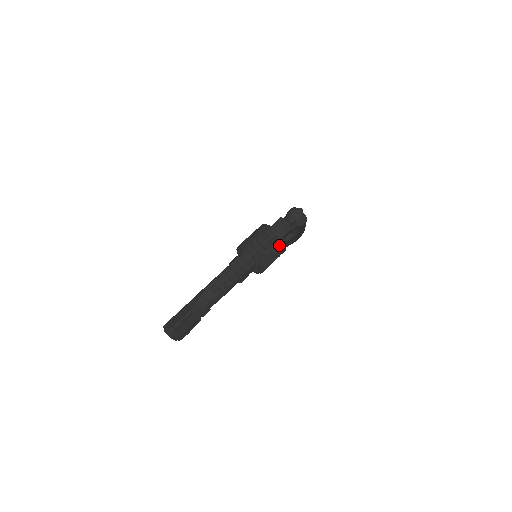
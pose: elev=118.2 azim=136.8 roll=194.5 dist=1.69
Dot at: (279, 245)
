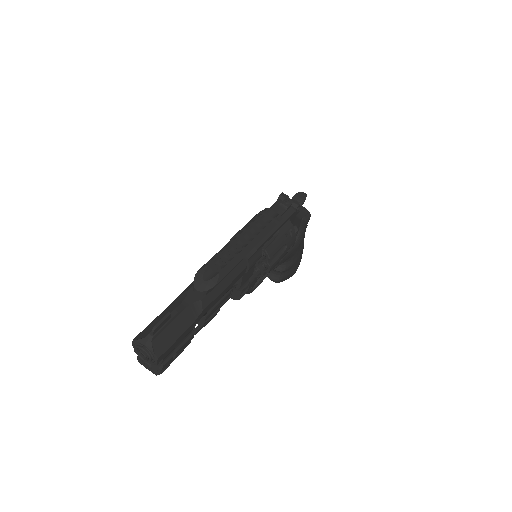
Dot at: (287, 229)
